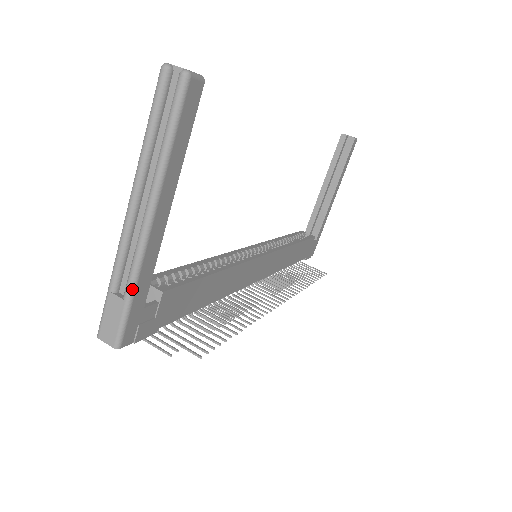
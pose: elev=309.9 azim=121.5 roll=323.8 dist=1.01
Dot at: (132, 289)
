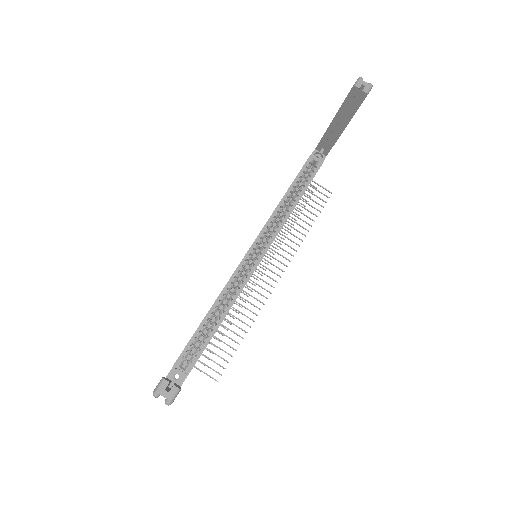
Dot at: occluded
